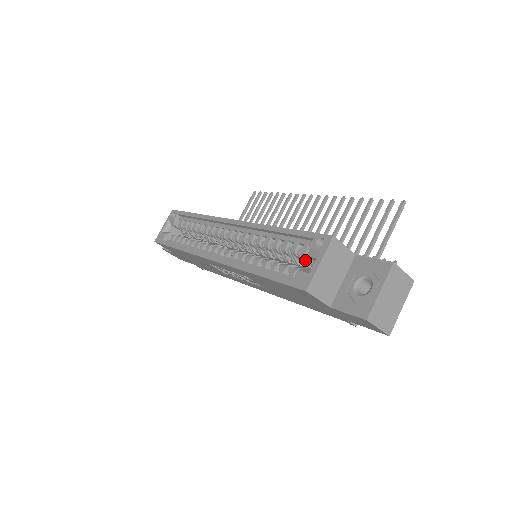
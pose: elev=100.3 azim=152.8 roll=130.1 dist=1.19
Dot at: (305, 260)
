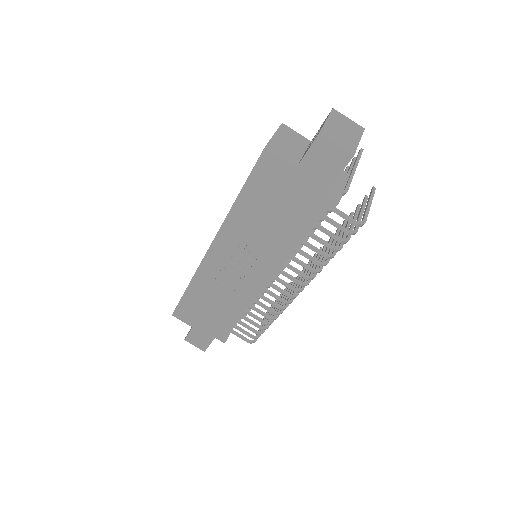
Dot at: occluded
